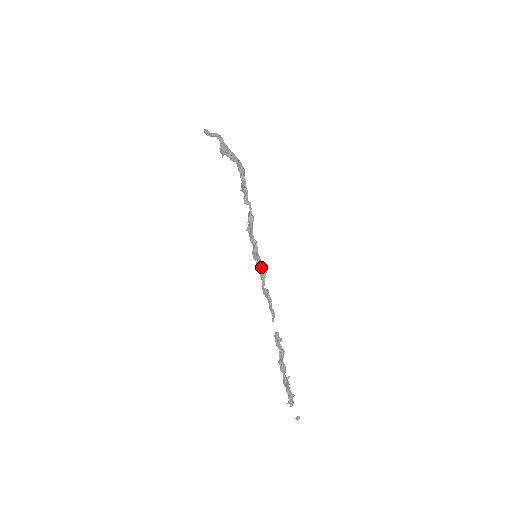
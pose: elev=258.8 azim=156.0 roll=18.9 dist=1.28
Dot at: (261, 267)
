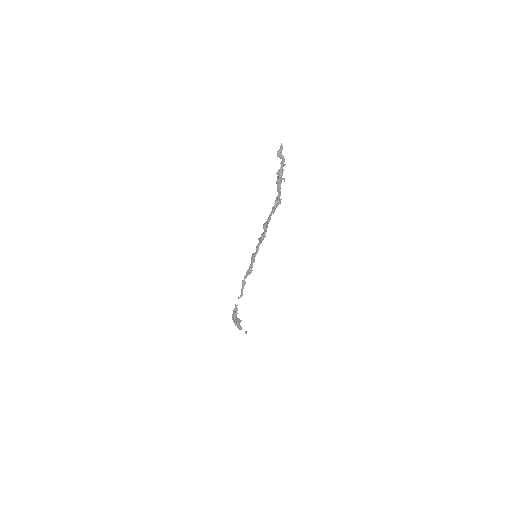
Dot at: (249, 268)
